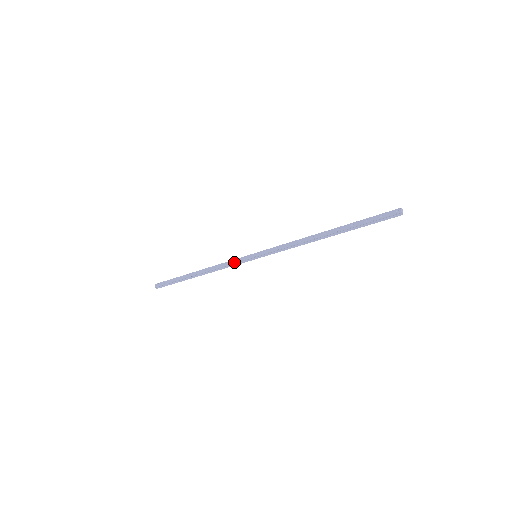
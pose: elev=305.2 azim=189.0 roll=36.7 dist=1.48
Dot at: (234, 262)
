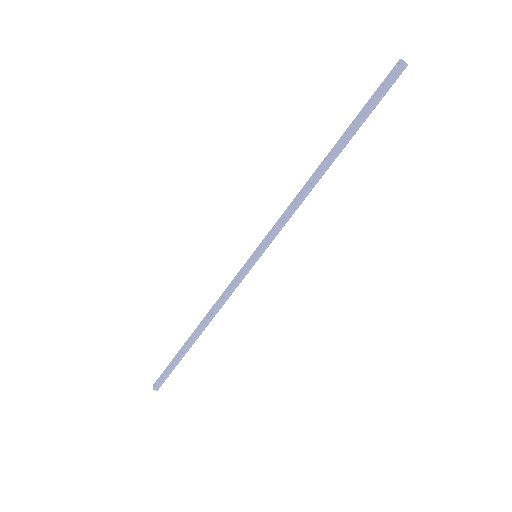
Dot at: (233, 283)
